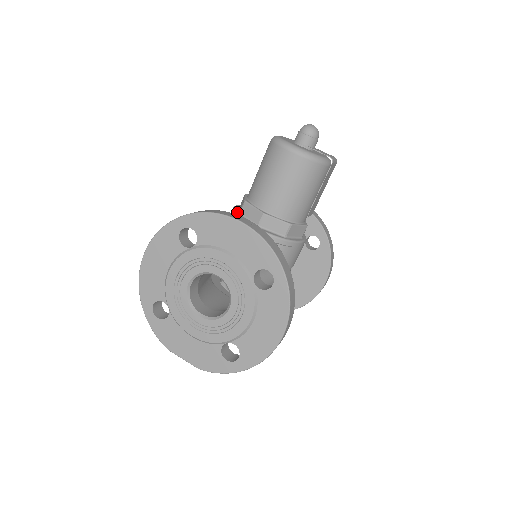
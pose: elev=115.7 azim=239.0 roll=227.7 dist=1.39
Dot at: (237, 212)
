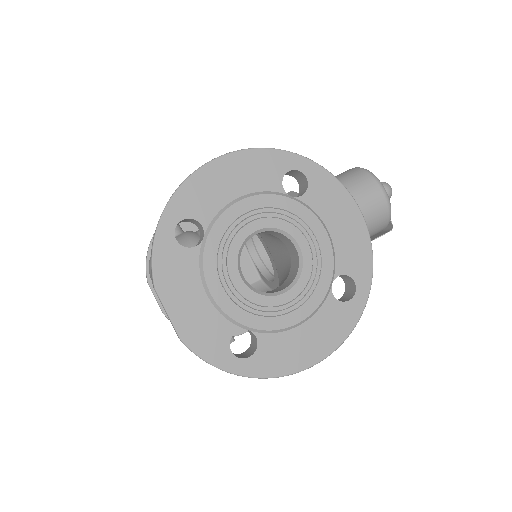
Dot at: occluded
